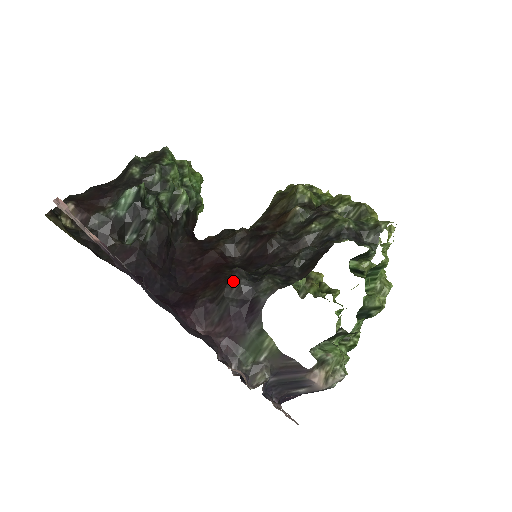
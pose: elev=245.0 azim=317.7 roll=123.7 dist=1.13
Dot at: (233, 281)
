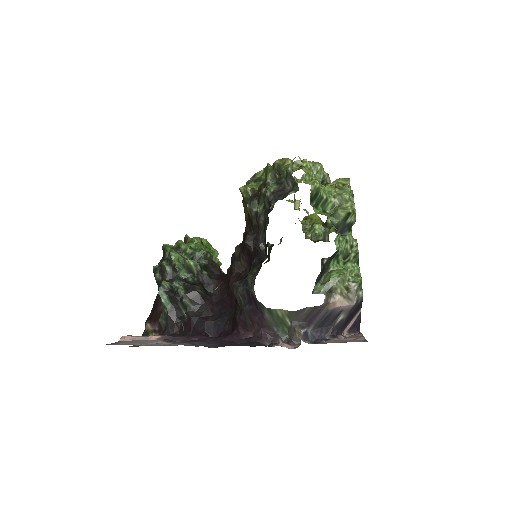
Dot at: (236, 294)
